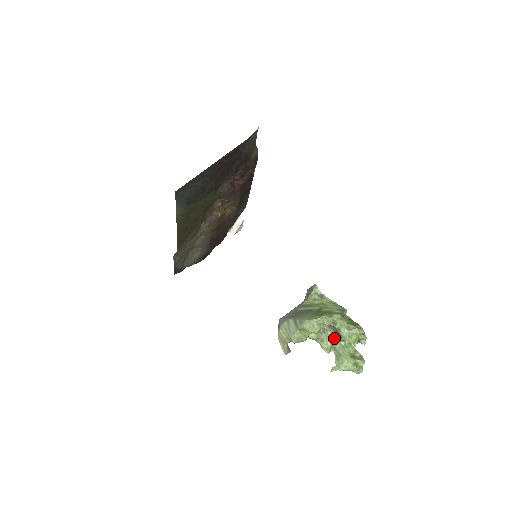
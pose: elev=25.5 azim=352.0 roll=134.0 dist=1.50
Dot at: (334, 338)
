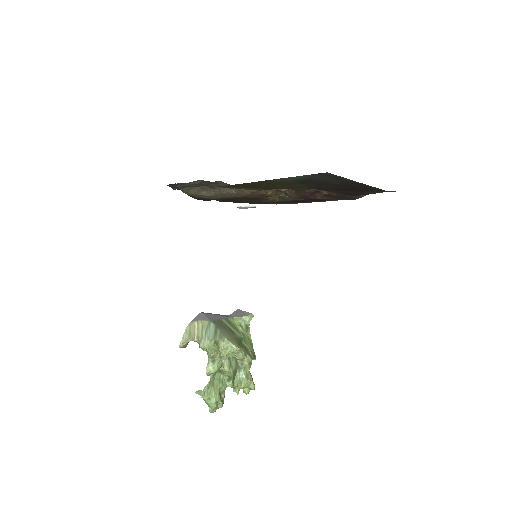
Dot at: (223, 368)
